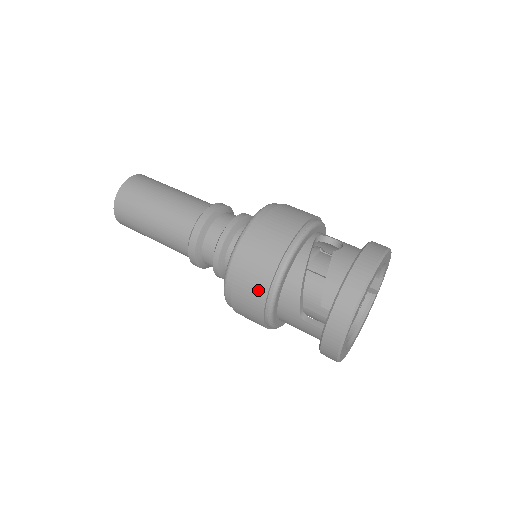
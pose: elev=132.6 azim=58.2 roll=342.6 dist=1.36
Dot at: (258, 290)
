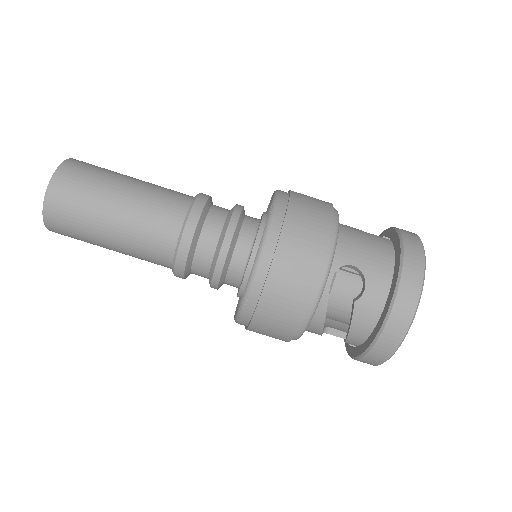
Dot at: occluded
